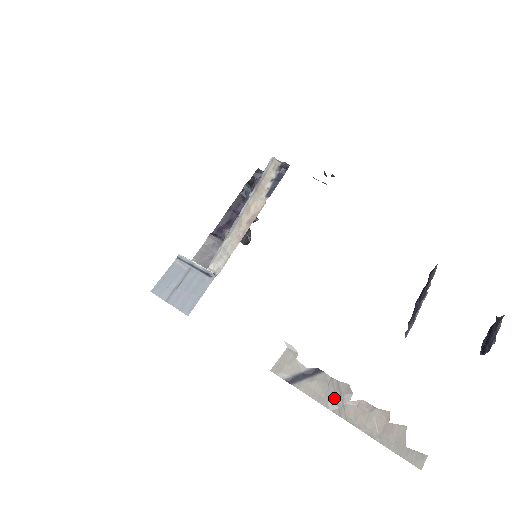
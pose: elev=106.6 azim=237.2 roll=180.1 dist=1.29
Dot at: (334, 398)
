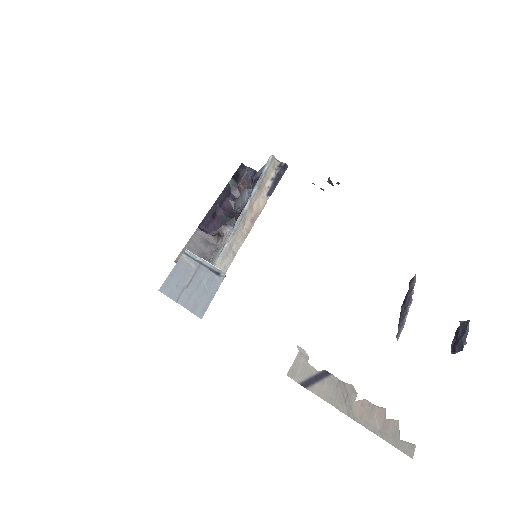
Dot at: (343, 399)
